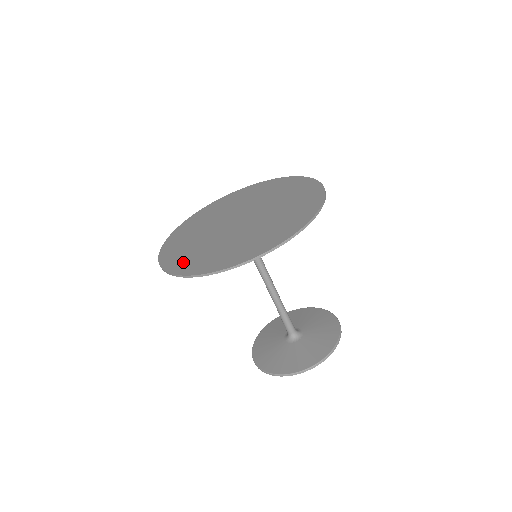
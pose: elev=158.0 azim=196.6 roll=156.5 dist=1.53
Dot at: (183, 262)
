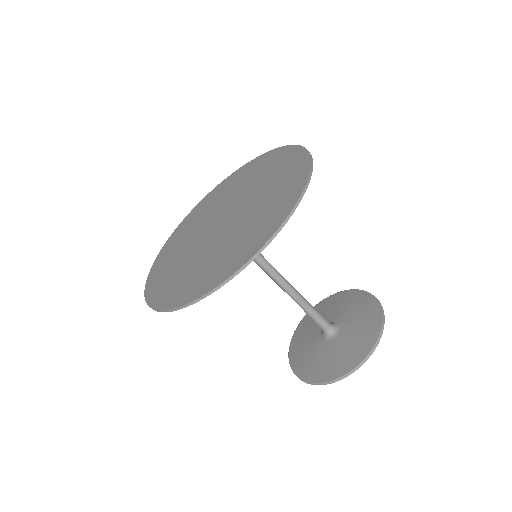
Dot at: (177, 292)
